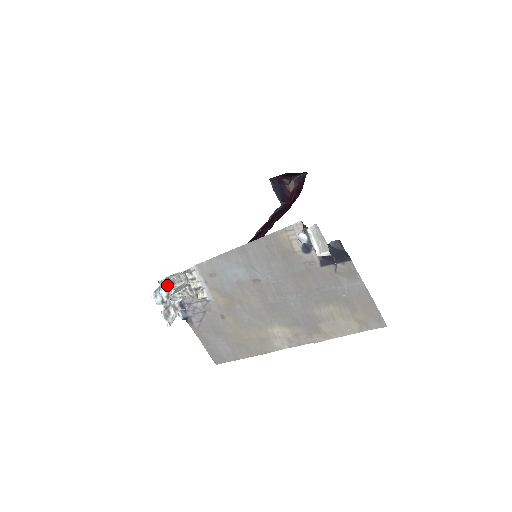
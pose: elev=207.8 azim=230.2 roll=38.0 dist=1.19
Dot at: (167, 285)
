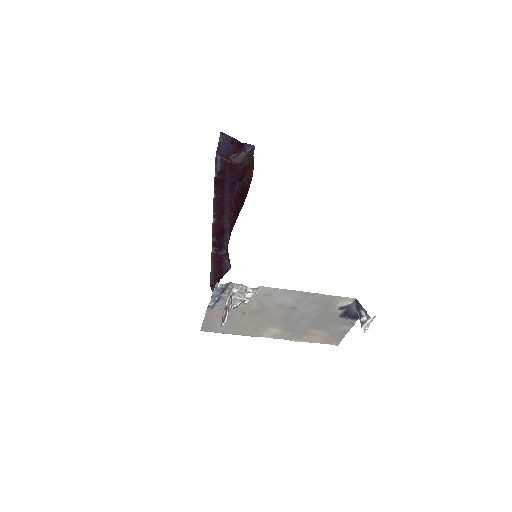
Dot at: (232, 293)
